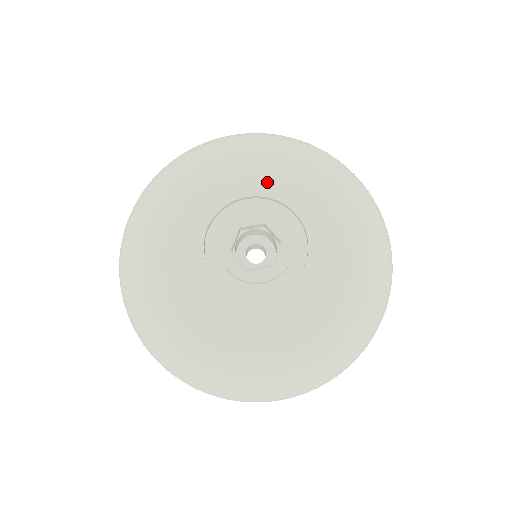
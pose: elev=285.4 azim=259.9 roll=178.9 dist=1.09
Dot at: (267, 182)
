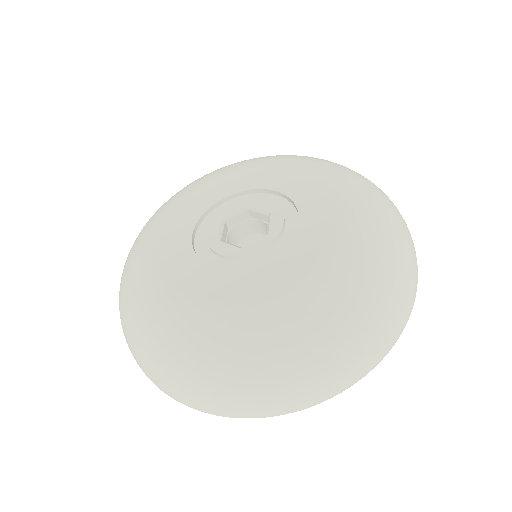
Dot at: (240, 181)
